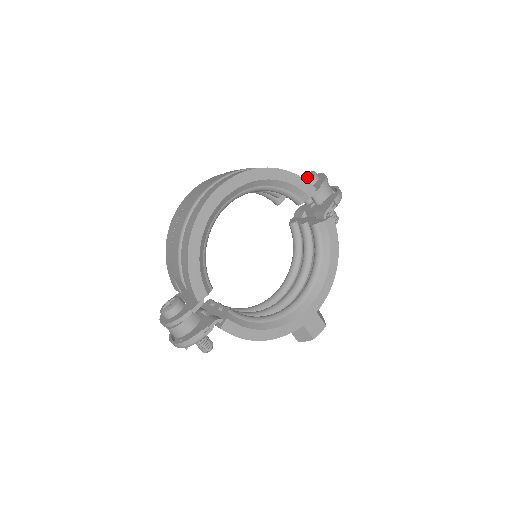
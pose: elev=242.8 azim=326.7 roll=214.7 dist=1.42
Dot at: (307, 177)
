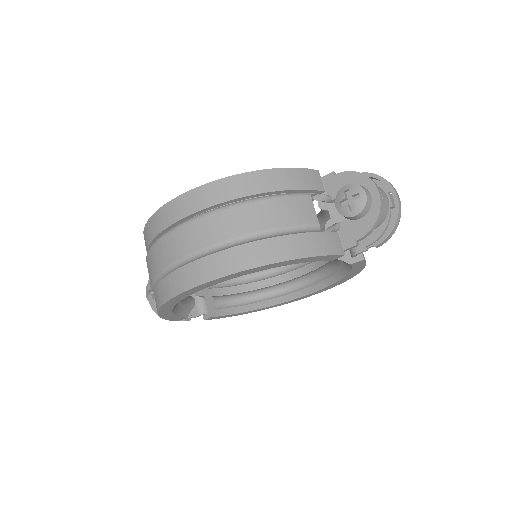
Dot at: (348, 210)
